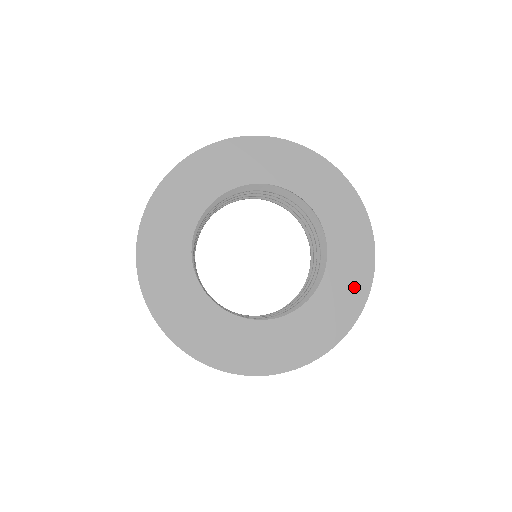
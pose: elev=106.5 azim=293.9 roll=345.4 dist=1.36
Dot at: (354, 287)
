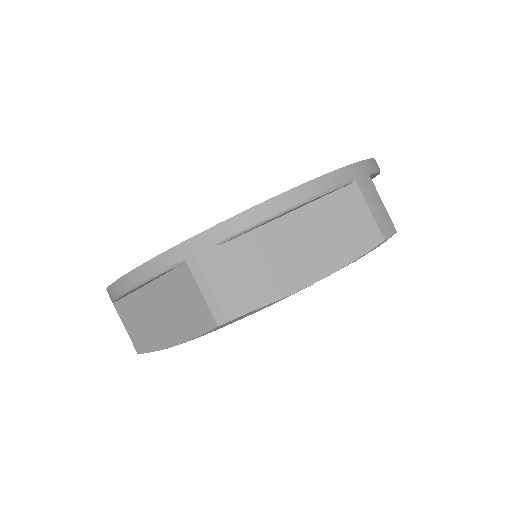
Dot at: occluded
